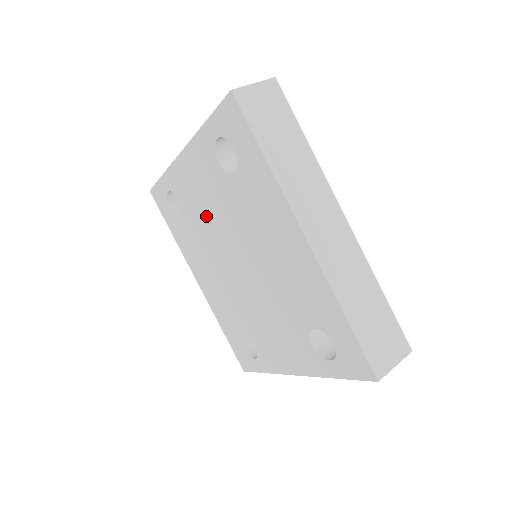
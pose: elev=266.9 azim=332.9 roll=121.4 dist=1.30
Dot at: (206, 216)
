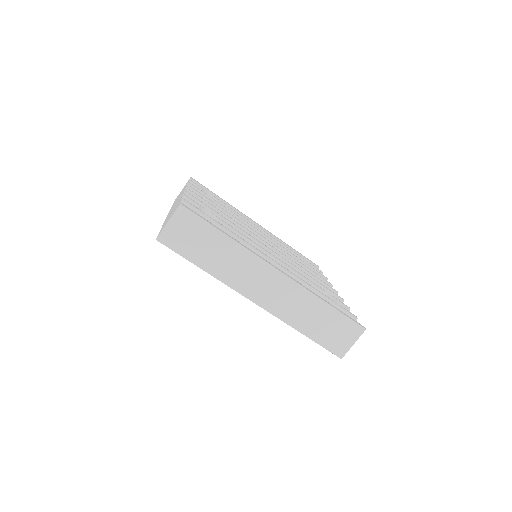
Dot at: occluded
